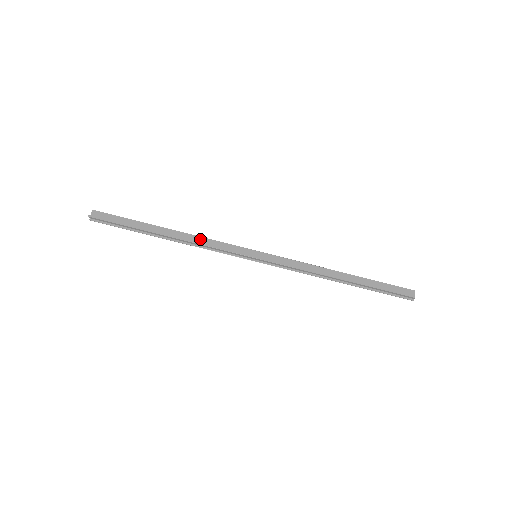
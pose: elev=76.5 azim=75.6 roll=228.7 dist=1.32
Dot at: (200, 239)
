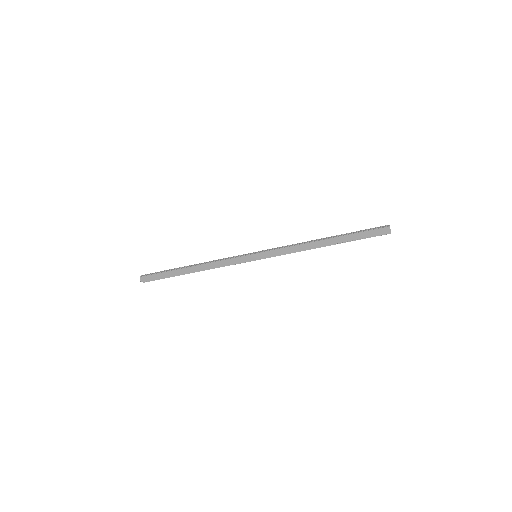
Dot at: (213, 264)
